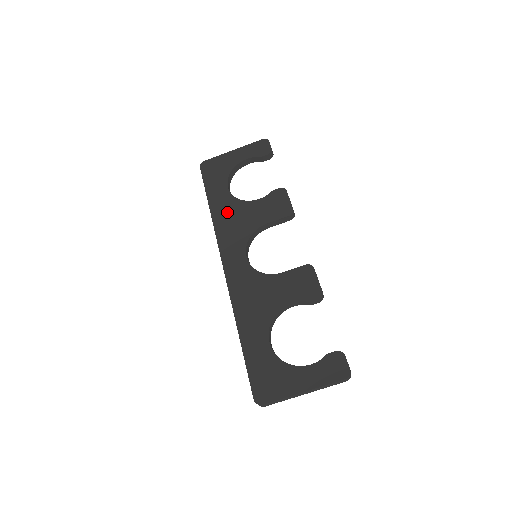
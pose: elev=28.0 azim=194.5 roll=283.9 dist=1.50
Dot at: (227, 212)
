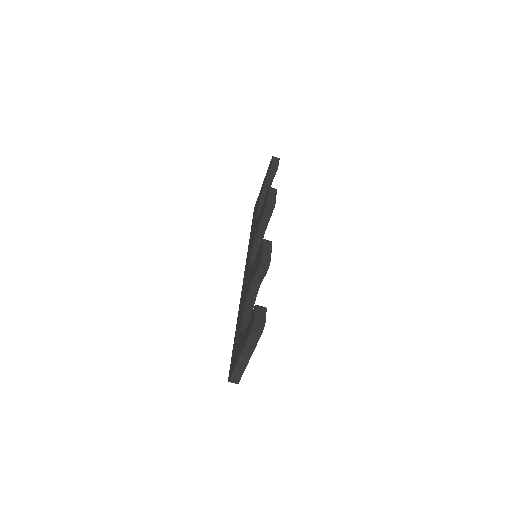
Dot at: (252, 233)
